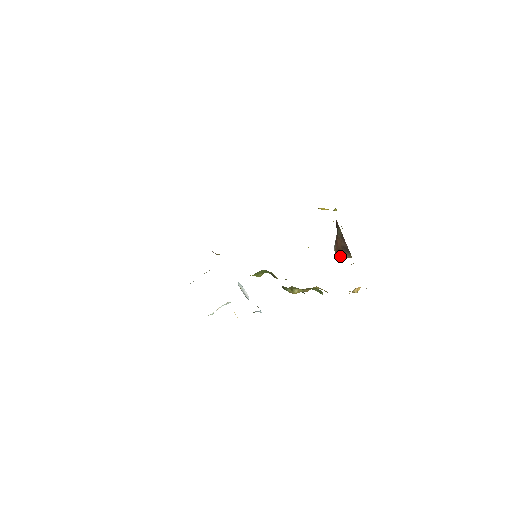
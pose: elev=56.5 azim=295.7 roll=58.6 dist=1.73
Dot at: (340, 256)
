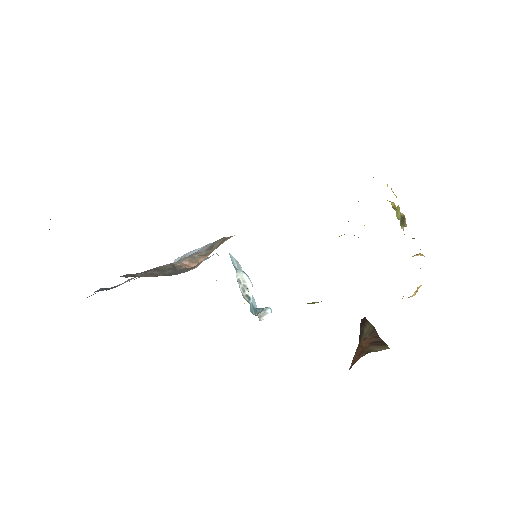
Dot at: (366, 353)
